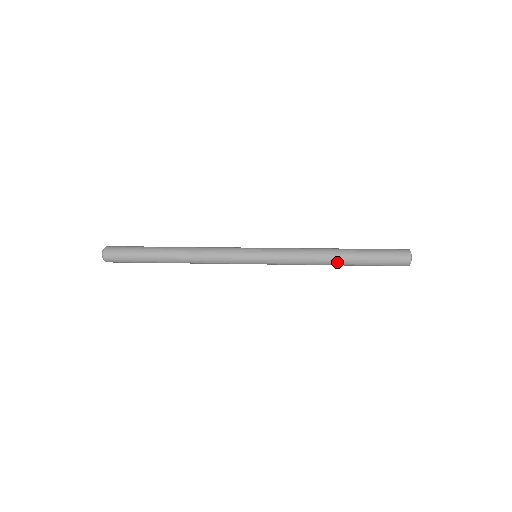
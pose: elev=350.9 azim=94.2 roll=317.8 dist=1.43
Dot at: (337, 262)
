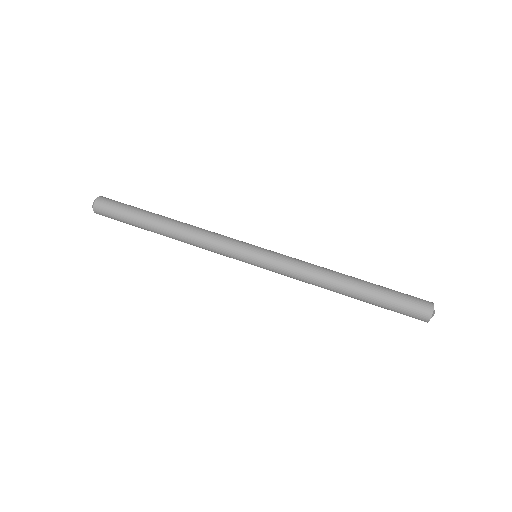
Dot at: (343, 294)
